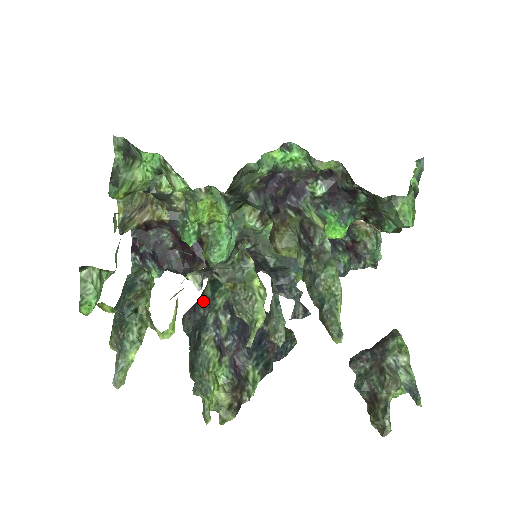
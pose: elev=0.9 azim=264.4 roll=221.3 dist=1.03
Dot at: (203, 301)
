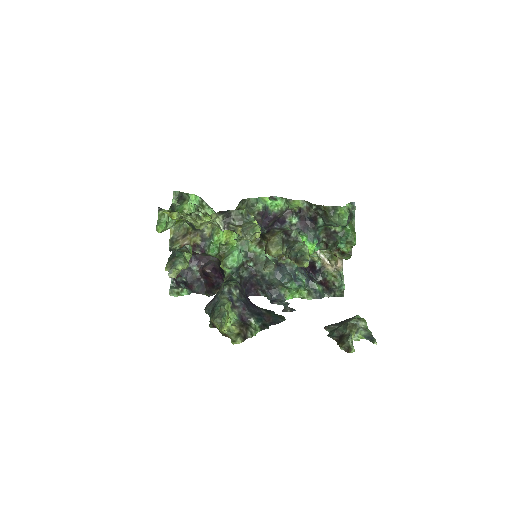
Dot at: (220, 290)
